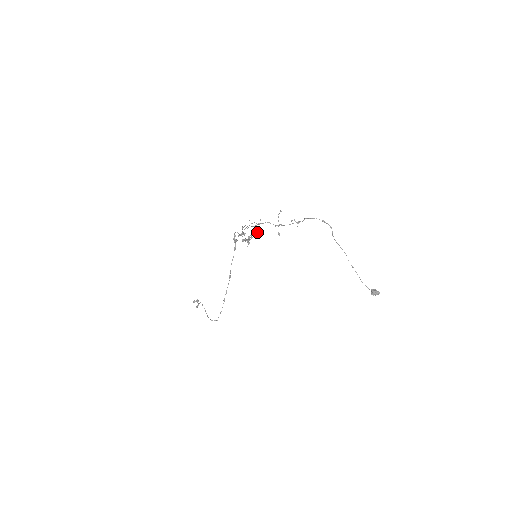
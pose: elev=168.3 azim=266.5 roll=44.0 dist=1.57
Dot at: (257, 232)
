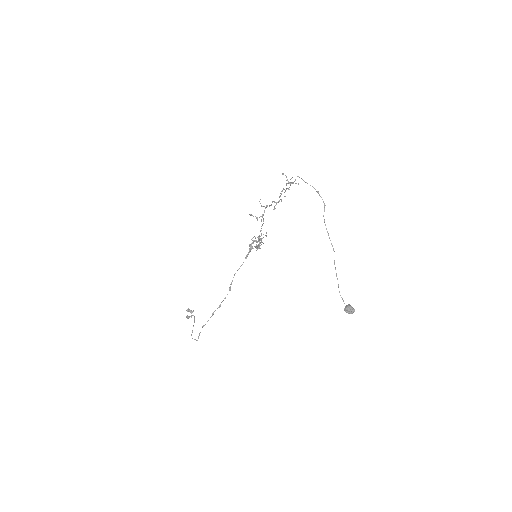
Dot at: (262, 215)
